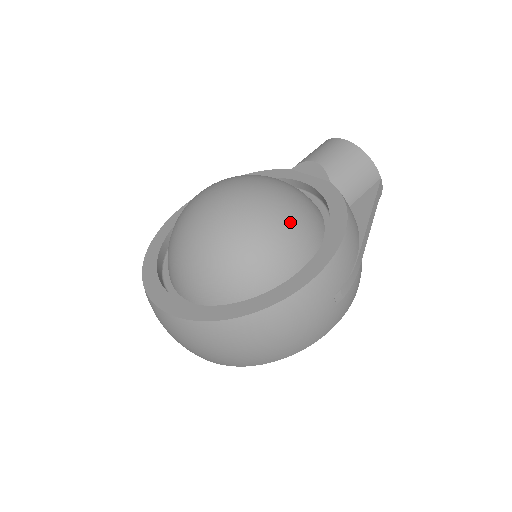
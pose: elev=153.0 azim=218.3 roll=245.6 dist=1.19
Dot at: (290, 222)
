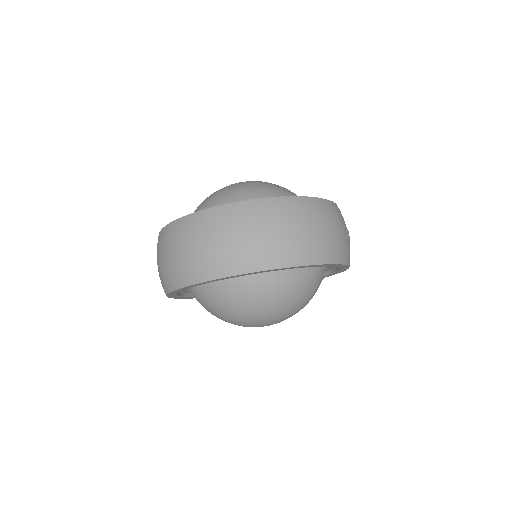
Dot at: occluded
